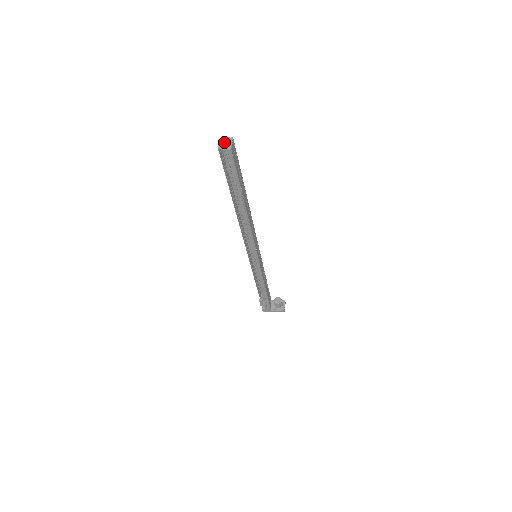
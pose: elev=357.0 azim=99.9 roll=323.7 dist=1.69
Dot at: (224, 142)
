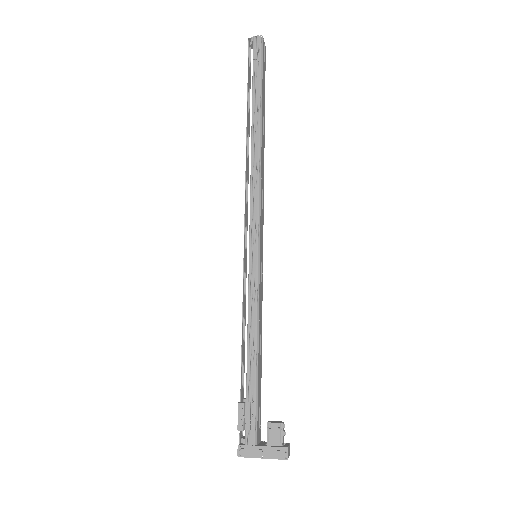
Dot at: occluded
